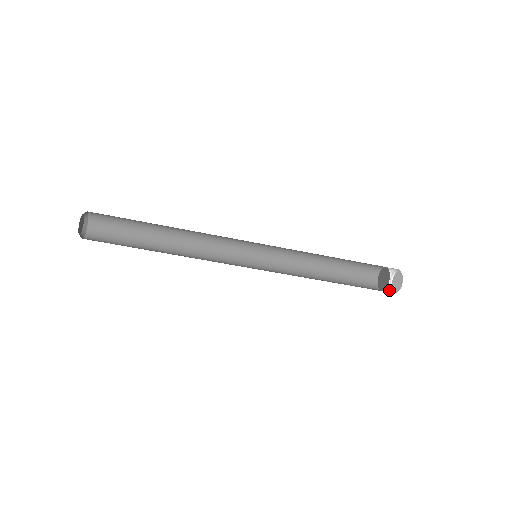
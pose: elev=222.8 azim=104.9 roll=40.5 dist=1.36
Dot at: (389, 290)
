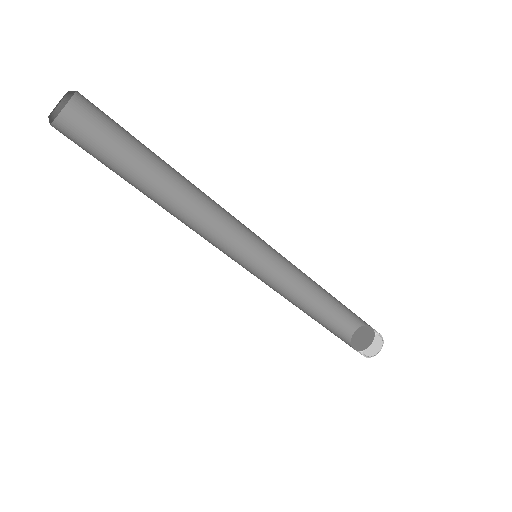
Dot at: (361, 353)
